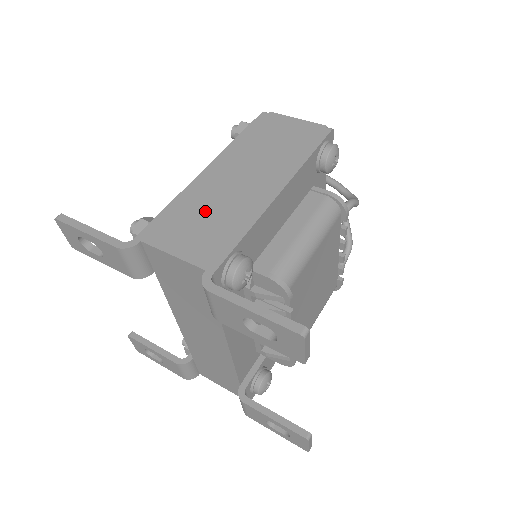
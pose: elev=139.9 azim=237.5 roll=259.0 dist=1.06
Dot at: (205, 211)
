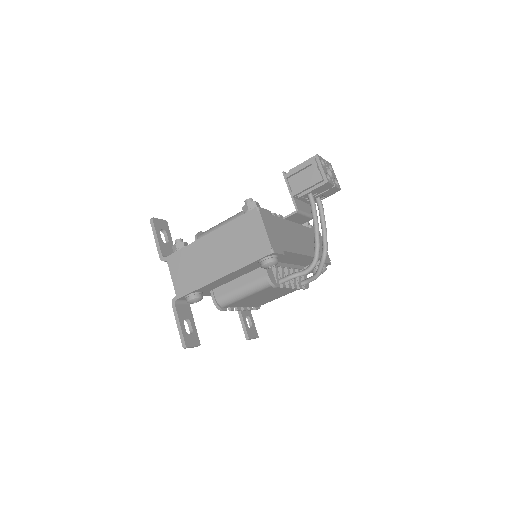
Dot at: (192, 264)
